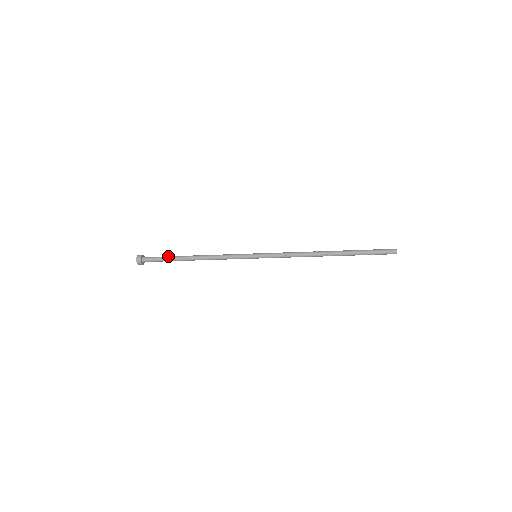
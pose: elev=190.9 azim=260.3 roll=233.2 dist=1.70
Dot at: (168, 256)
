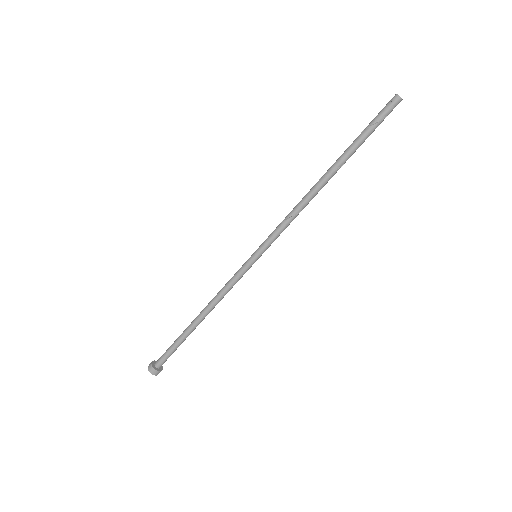
Dot at: occluded
